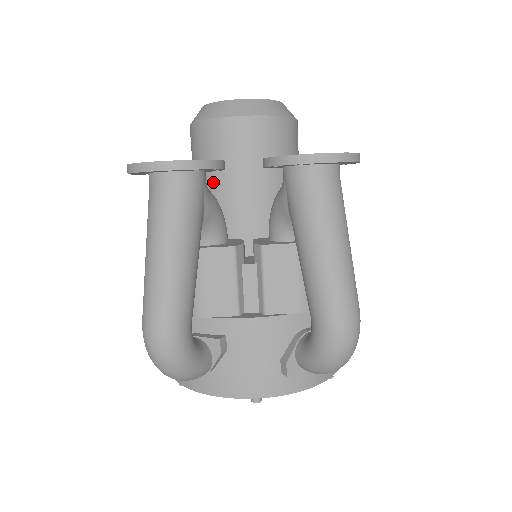
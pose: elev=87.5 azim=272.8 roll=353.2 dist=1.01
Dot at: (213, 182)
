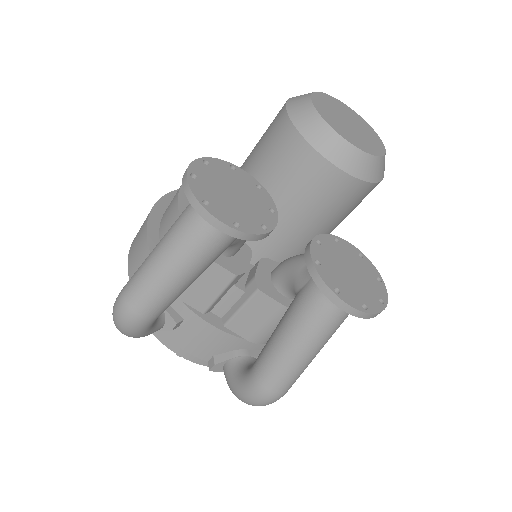
Dot at: occluded
